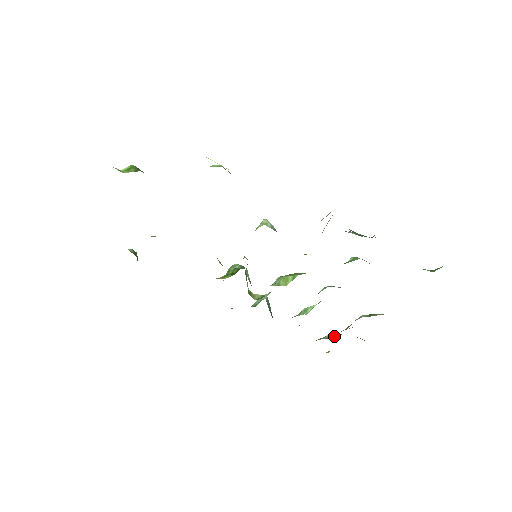
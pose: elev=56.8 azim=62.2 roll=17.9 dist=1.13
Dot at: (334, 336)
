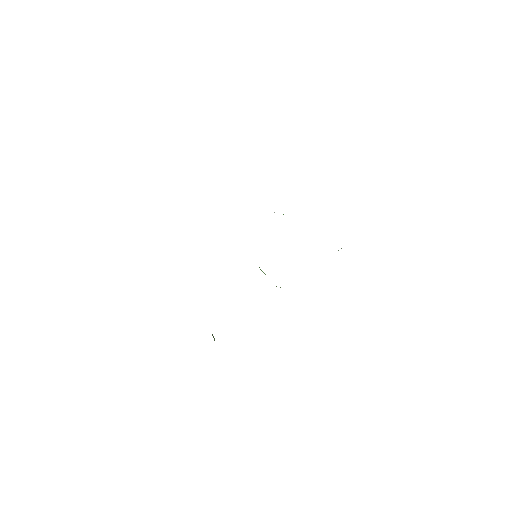
Dot at: occluded
